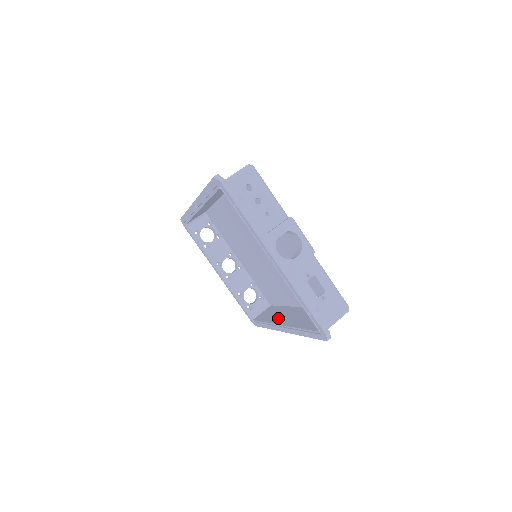
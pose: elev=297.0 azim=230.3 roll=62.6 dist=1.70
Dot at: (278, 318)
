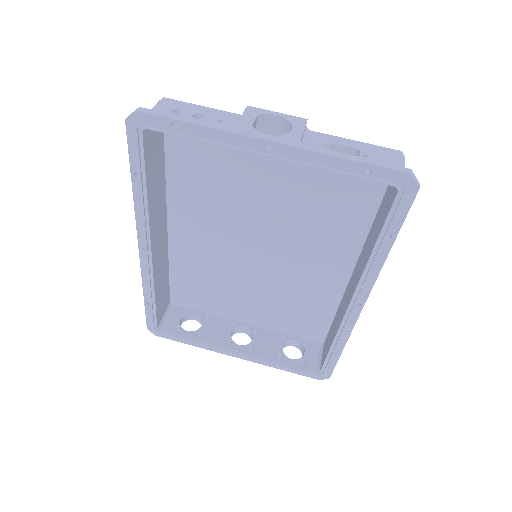
Dot at: (342, 310)
